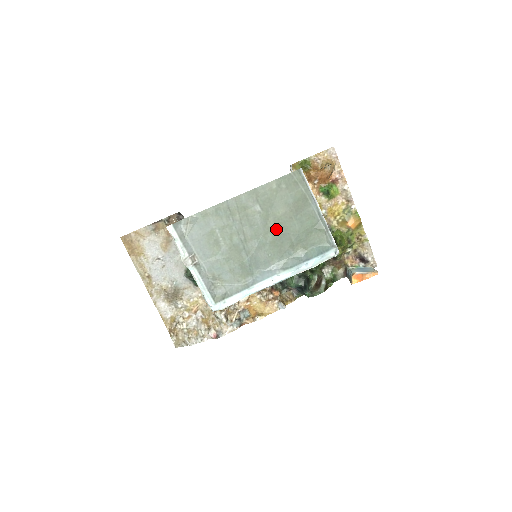
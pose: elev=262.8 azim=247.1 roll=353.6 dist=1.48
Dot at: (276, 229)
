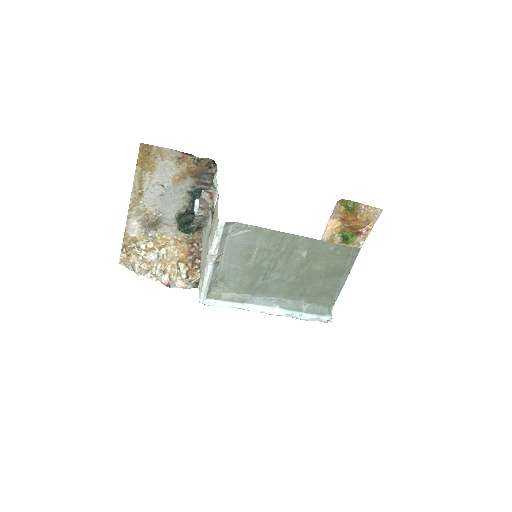
Dot at: (302, 277)
